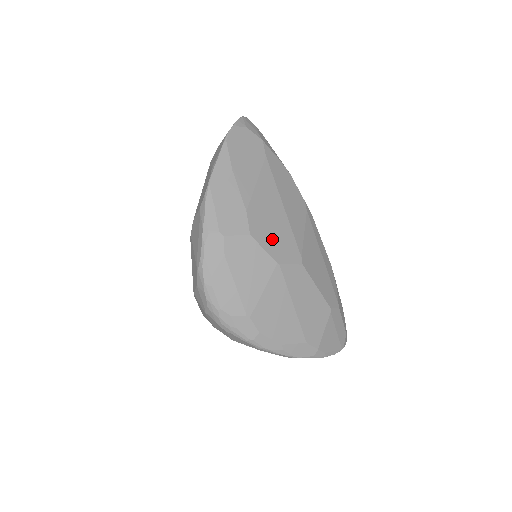
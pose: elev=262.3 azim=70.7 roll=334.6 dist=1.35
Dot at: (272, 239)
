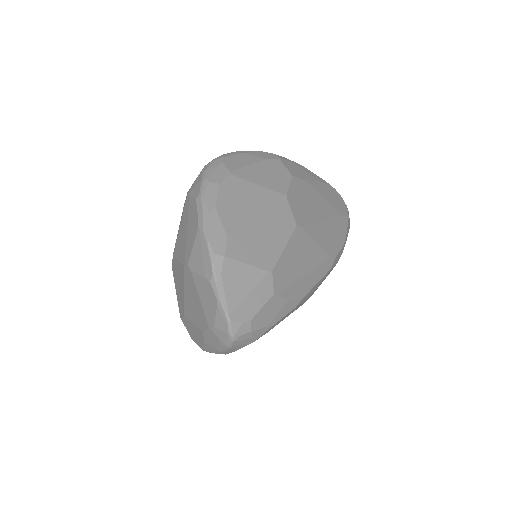
Dot at: (299, 198)
